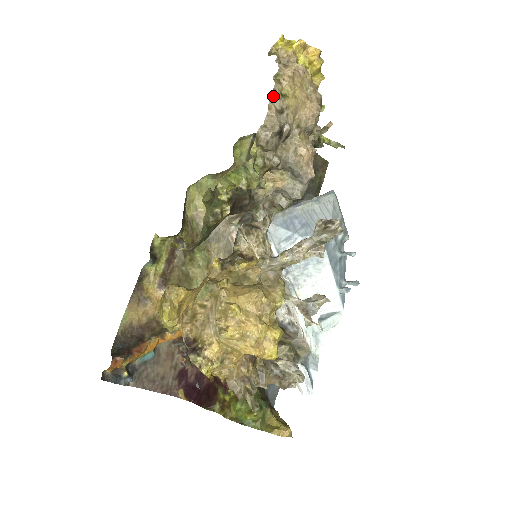
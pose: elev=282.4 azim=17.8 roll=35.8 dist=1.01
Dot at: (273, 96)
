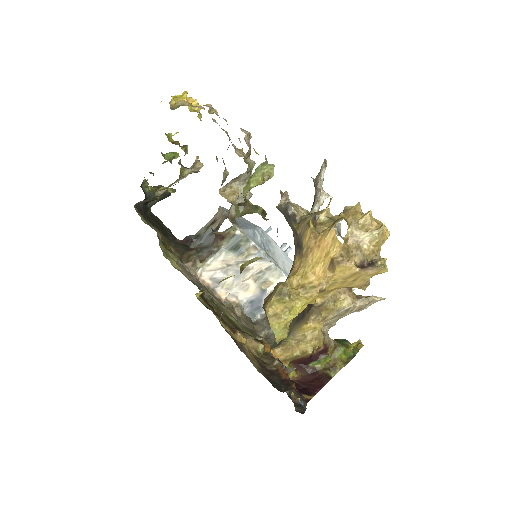
Dot at: (226, 121)
